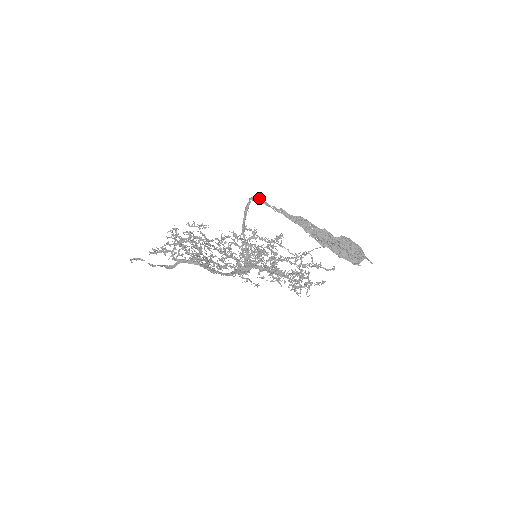
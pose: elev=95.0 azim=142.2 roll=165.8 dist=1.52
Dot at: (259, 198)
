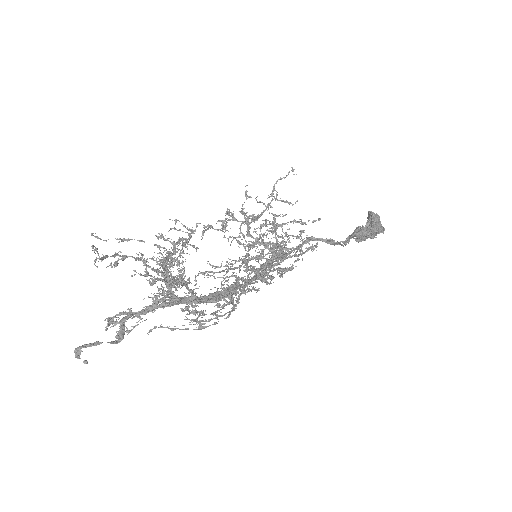
Dot at: (331, 240)
